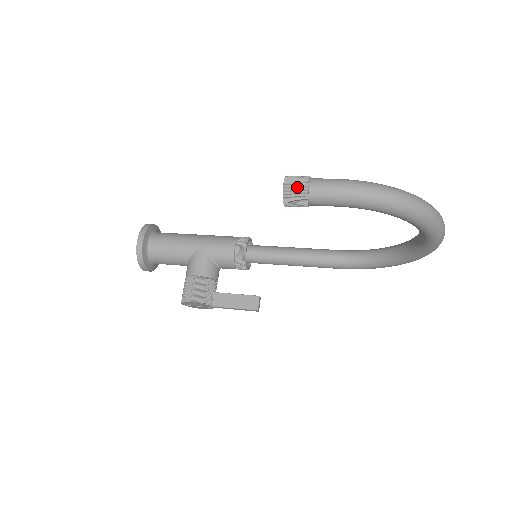
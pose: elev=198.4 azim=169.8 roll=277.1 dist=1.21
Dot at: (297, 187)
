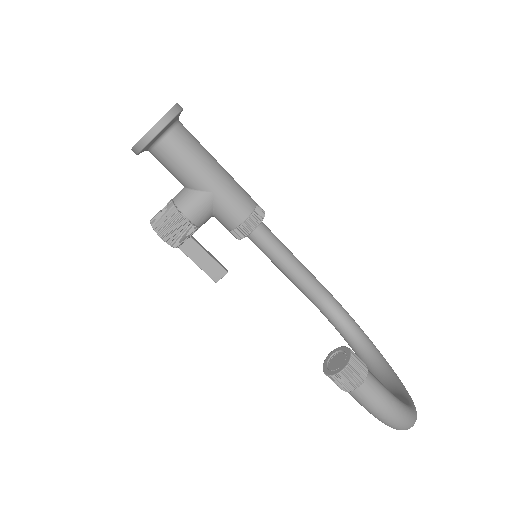
Dot at: (349, 382)
